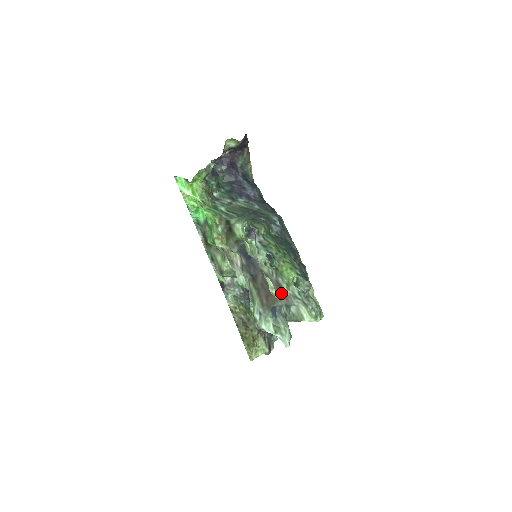
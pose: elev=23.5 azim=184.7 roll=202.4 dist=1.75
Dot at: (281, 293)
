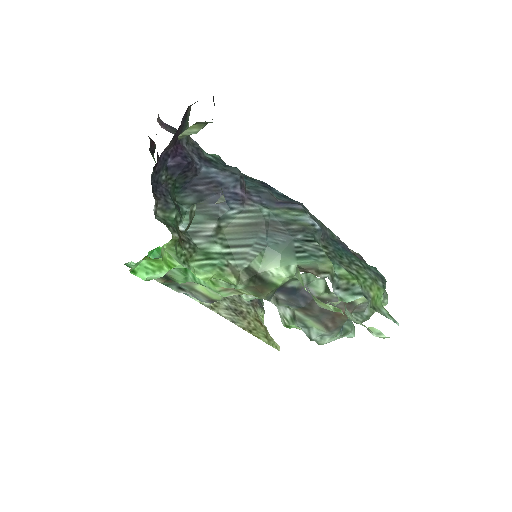
Dot at: (353, 309)
